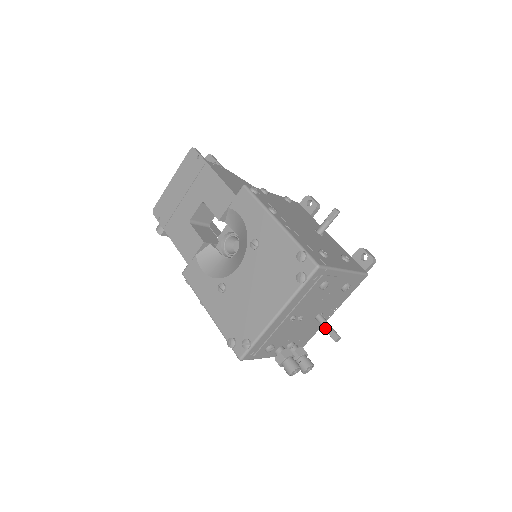
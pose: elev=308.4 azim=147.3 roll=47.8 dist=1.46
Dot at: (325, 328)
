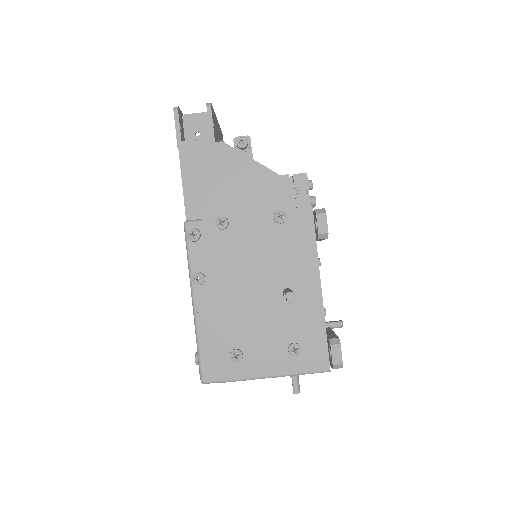
Dot at: occluded
